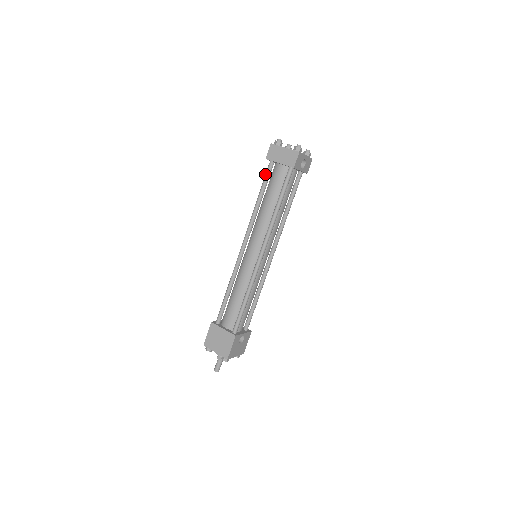
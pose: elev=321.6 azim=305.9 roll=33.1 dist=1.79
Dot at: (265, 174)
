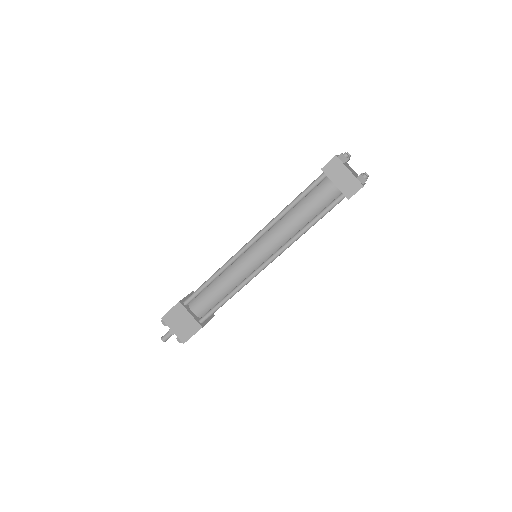
Dot at: (311, 184)
